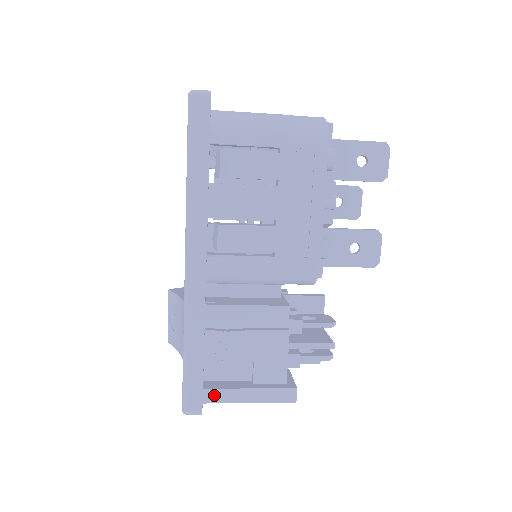
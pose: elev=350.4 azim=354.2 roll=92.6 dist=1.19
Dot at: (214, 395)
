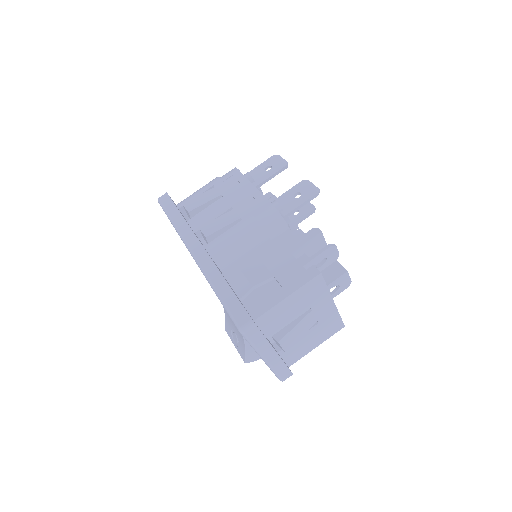
Dot at: (258, 310)
